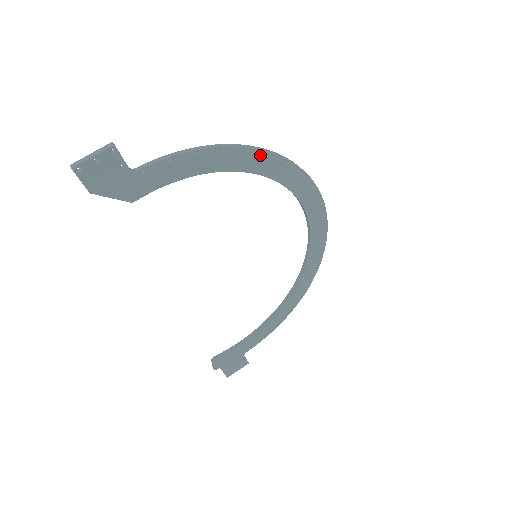
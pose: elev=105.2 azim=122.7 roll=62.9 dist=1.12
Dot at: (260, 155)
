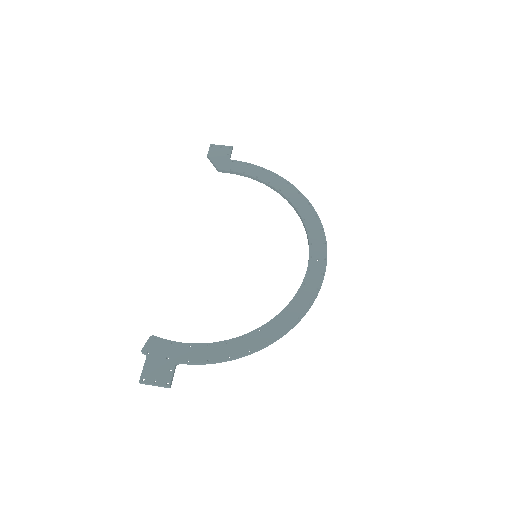
Dot at: (294, 190)
